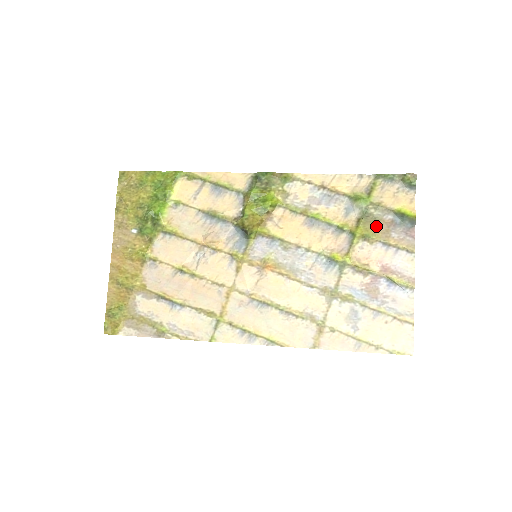
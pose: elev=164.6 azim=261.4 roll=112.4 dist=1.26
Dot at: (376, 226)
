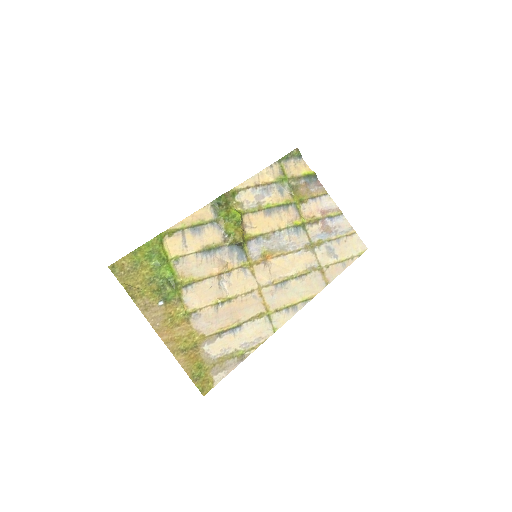
Dot at: (301, 191)
